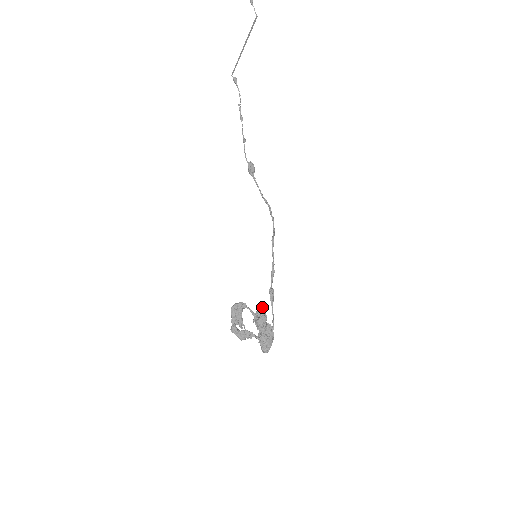
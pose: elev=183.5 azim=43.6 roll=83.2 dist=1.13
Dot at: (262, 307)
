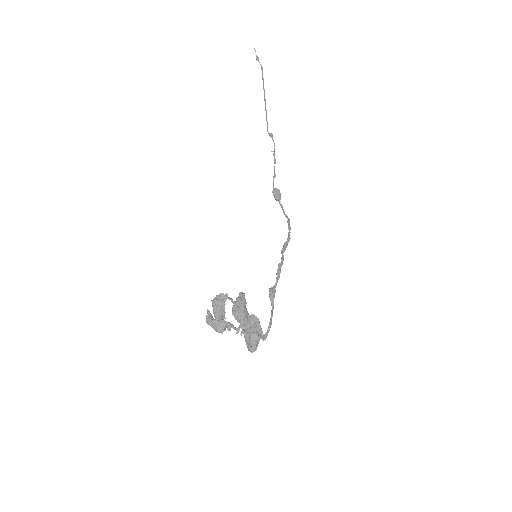
Dot at: (241, 293)
